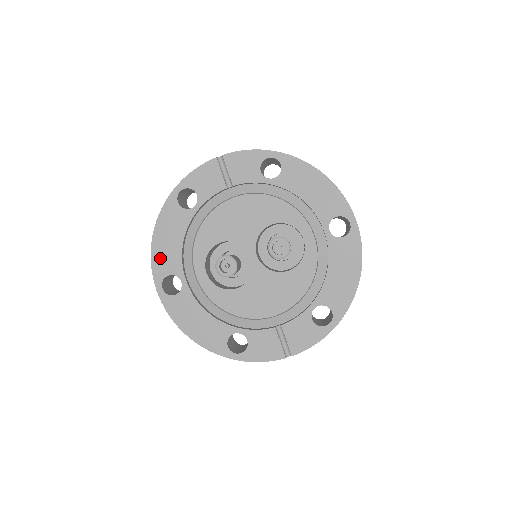
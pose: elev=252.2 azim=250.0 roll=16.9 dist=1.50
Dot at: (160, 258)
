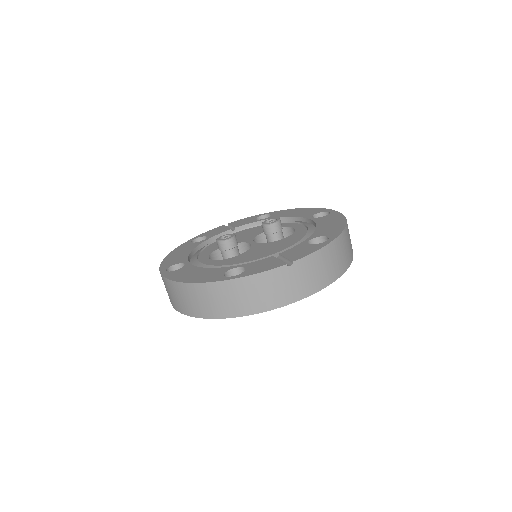
Dot at: (169, 261)
